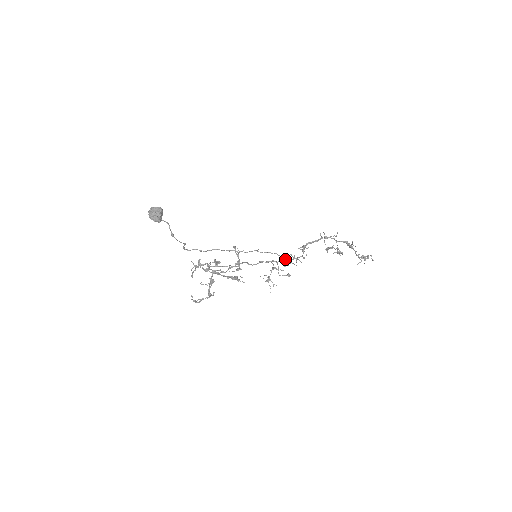
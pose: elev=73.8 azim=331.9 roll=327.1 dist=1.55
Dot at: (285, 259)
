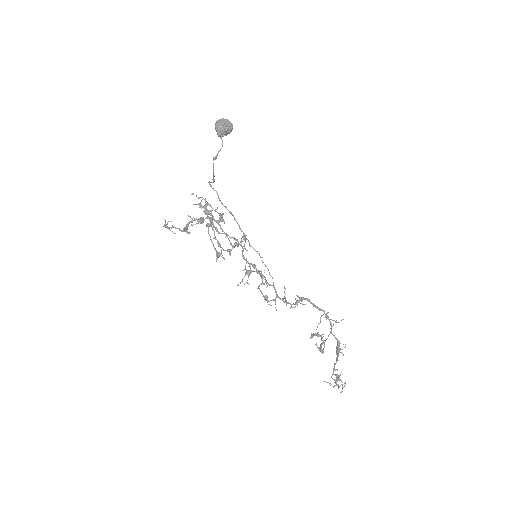
Dot at: (275, 290)
